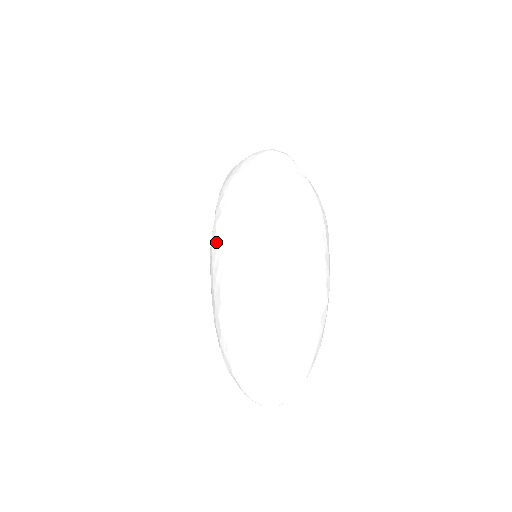
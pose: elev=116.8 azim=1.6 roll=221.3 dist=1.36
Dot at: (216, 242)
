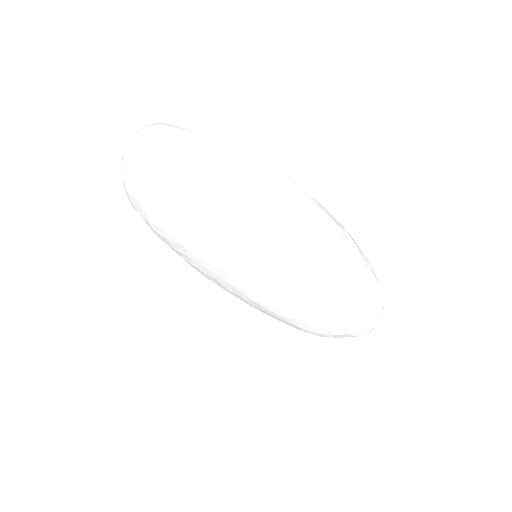
Dot at: (214, 280)
